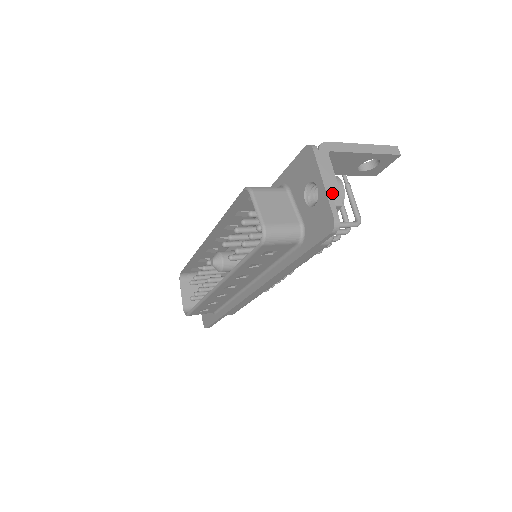
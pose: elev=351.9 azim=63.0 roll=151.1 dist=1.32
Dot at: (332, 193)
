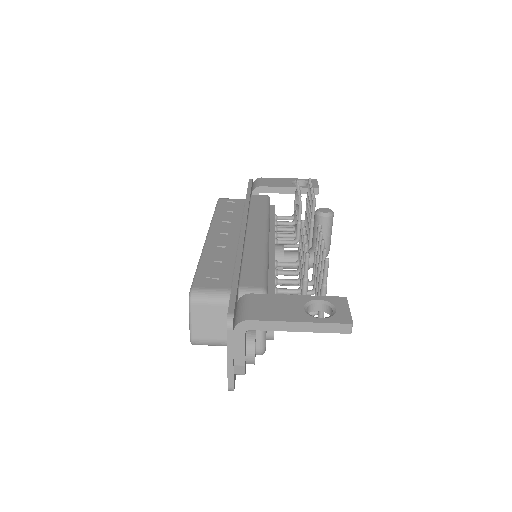
Dot at: (235, 367)
